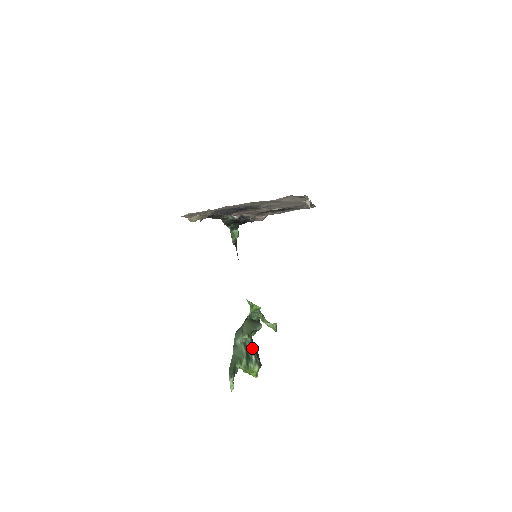
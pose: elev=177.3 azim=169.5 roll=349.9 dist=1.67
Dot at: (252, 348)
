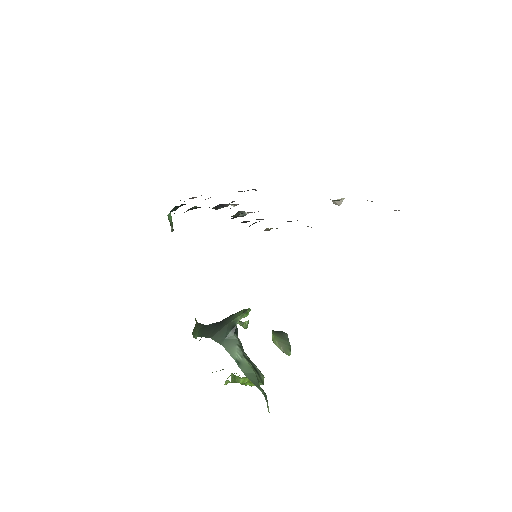
Dot at: (248, 357)
